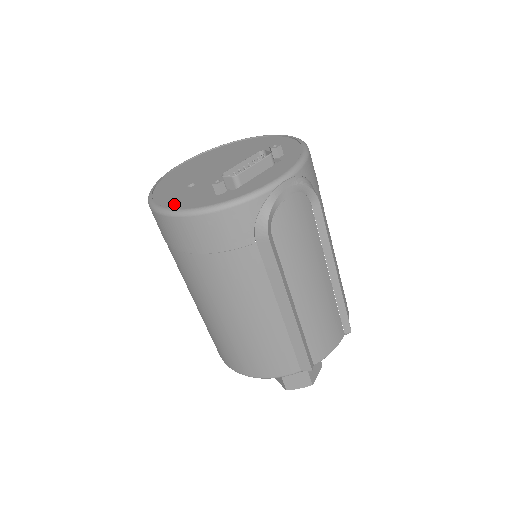
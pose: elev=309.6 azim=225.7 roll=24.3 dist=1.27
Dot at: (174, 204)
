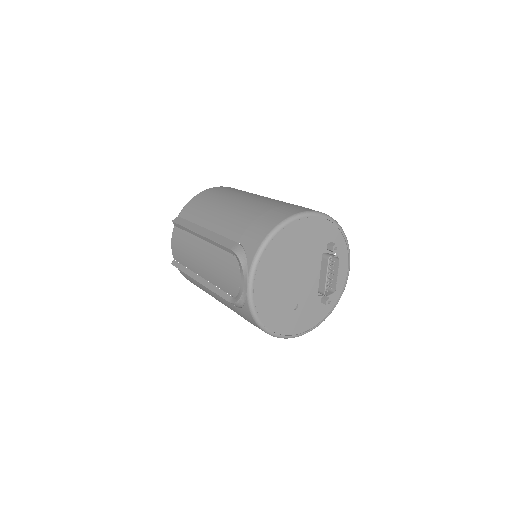
Dot at: (304, 327)
